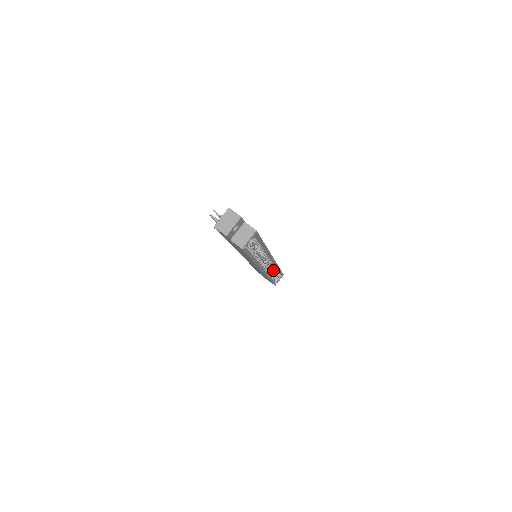
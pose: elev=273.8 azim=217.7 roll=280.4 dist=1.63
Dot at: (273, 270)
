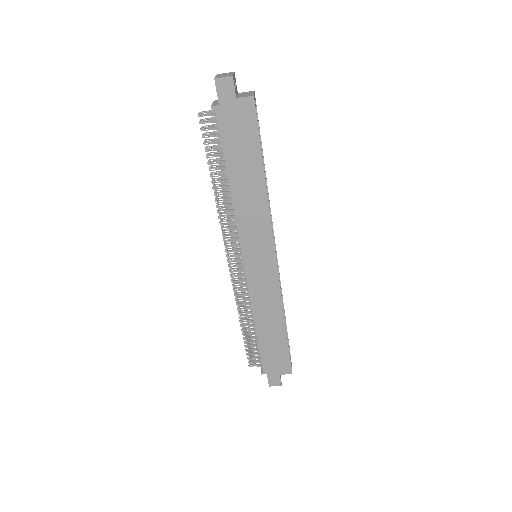
Dot at: occluded
